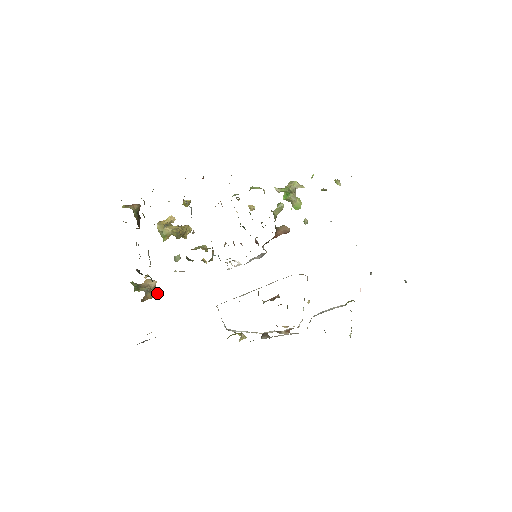
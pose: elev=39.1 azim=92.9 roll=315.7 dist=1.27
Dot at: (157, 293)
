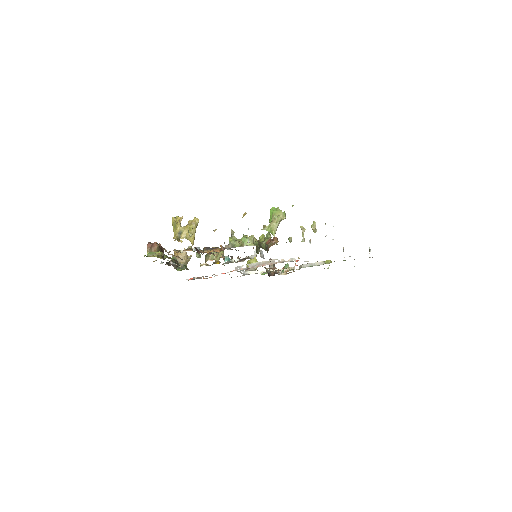
Dot at: (190, 257)
